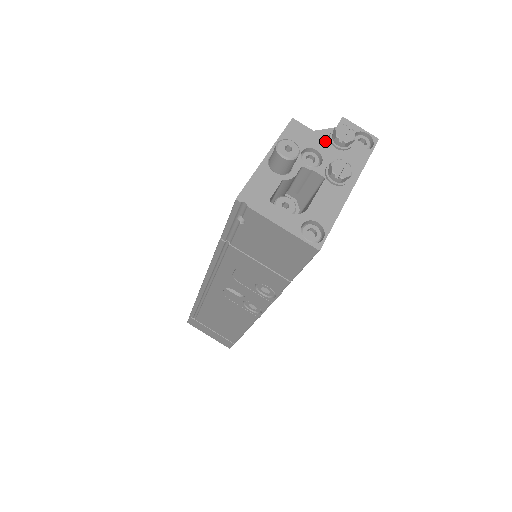
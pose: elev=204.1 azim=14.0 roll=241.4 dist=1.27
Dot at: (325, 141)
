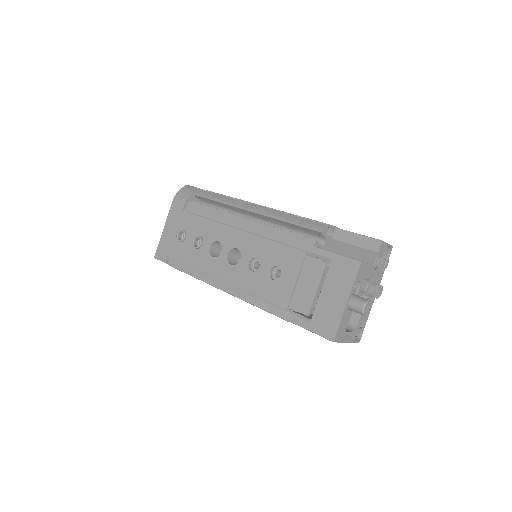
Dot at: (372, 268)
